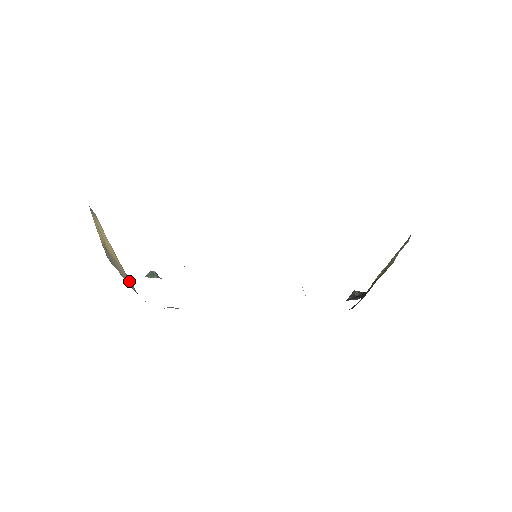
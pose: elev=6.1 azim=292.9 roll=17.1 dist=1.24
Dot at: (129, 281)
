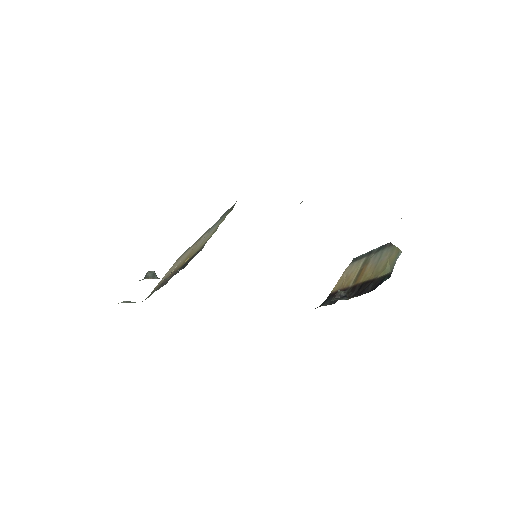
Dot at: occluded
